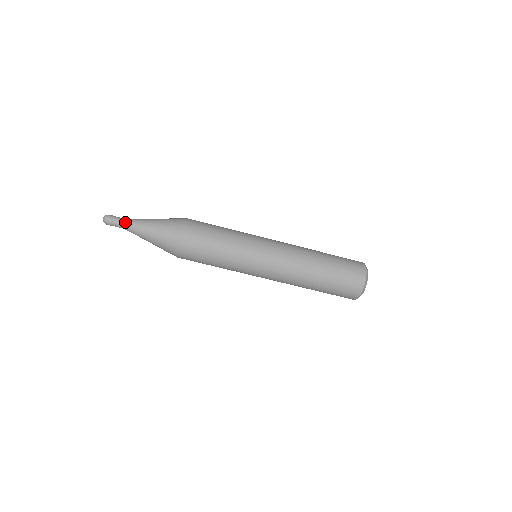
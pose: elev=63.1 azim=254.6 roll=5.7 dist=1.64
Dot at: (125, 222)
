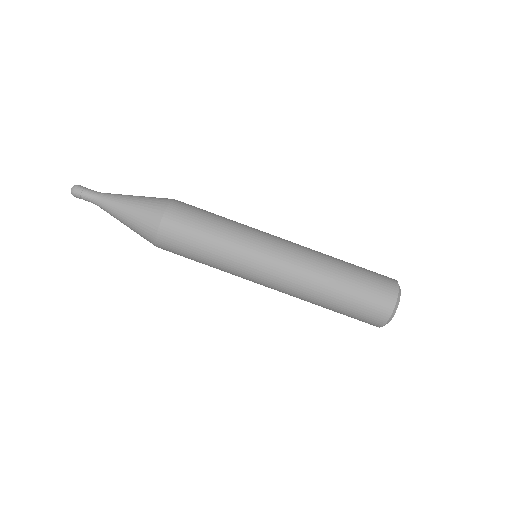
Dot at: (96, 196)
